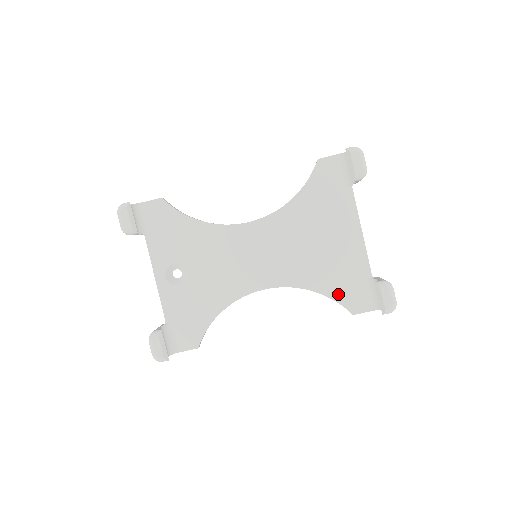
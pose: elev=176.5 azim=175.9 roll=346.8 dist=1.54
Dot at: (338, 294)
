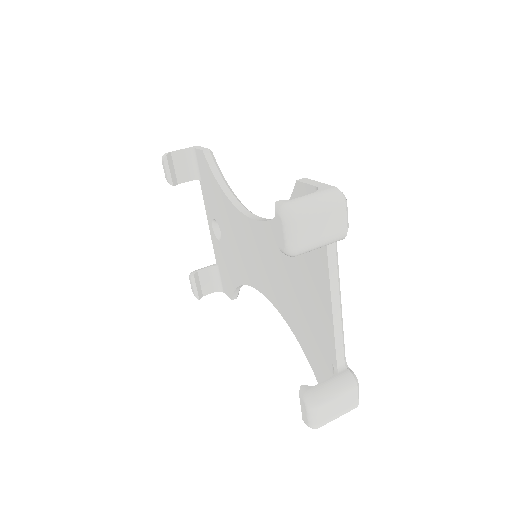
Dot at: (308, 353)
